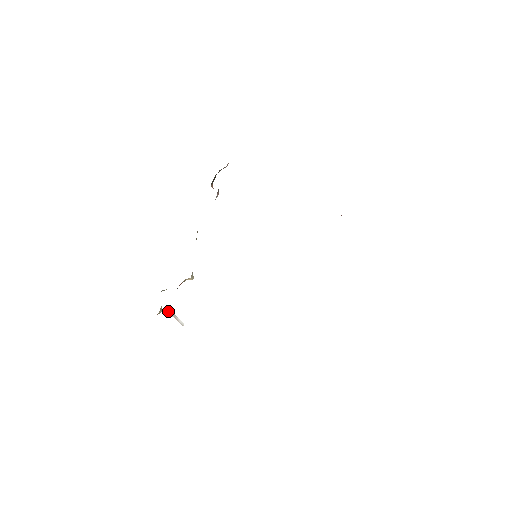
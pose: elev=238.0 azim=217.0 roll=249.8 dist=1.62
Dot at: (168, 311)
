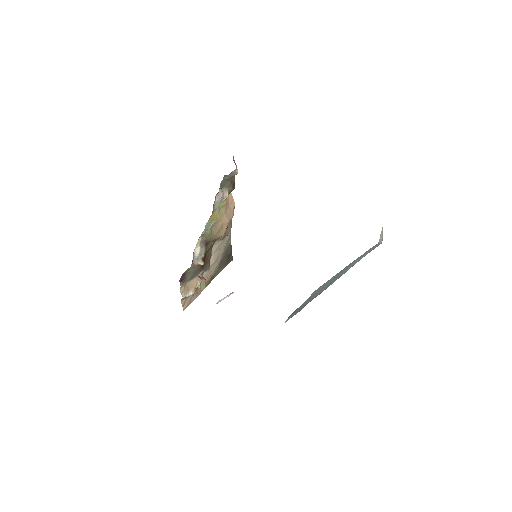
Dot at: (232, 293)
